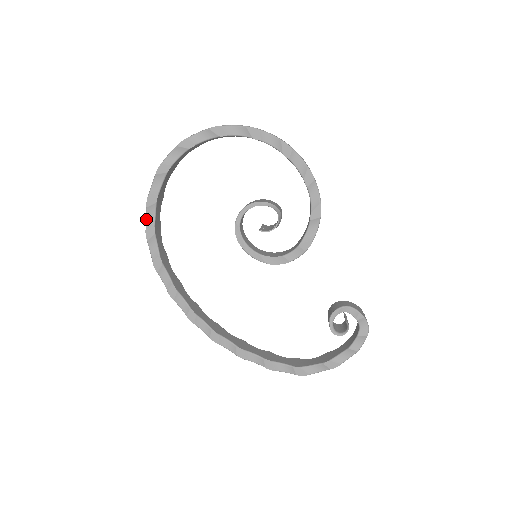
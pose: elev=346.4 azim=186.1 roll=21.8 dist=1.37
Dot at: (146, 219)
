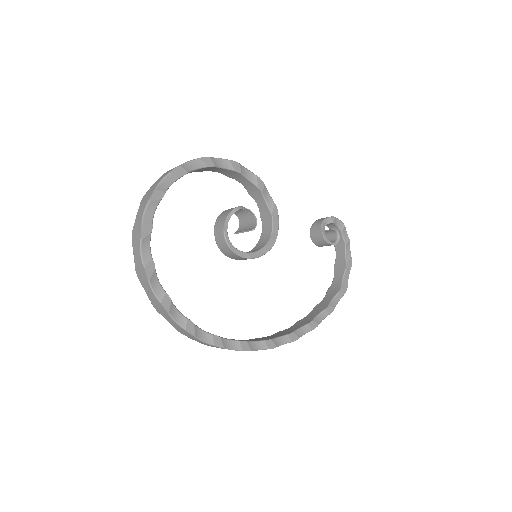
Dot at: (176, 323)
